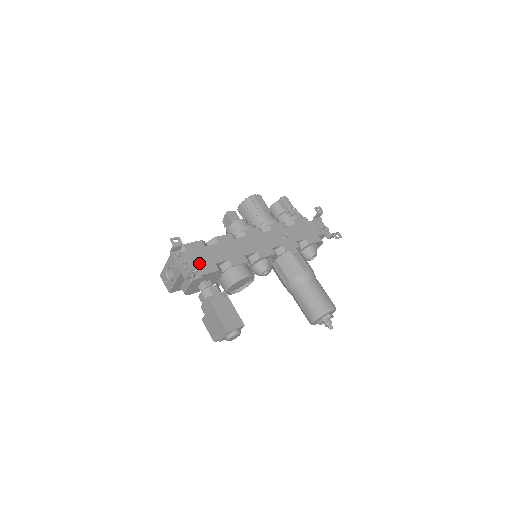
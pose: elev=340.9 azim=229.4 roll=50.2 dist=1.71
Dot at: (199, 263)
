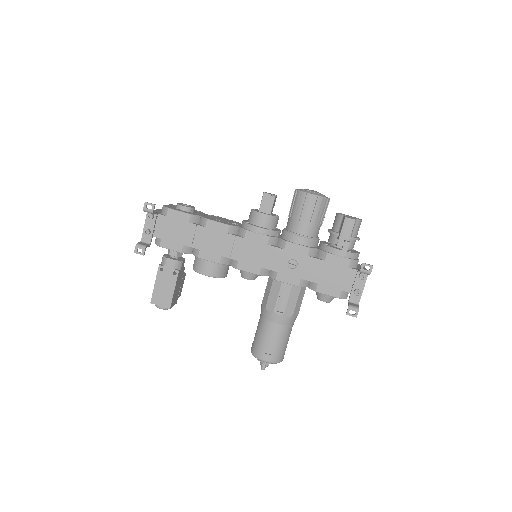
Dot at: (168, 235)
